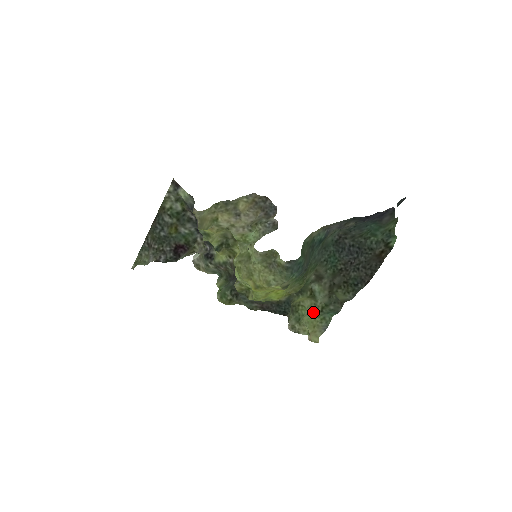
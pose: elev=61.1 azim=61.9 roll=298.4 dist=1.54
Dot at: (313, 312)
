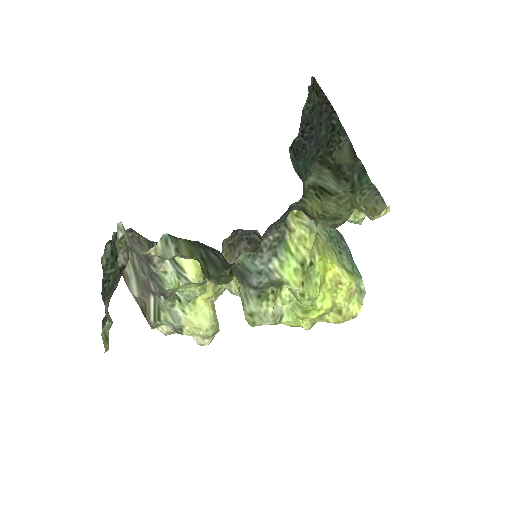
Dot at: (348, 205)
